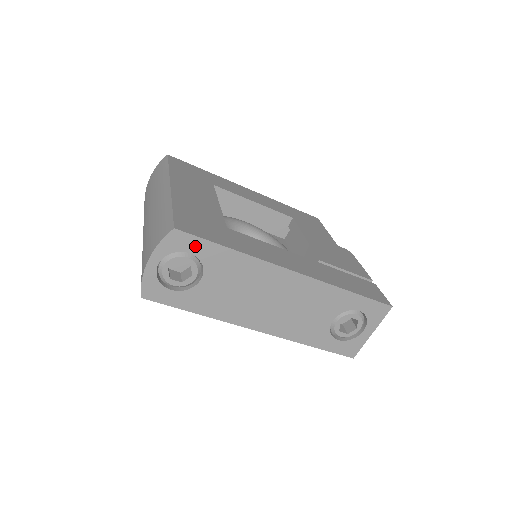
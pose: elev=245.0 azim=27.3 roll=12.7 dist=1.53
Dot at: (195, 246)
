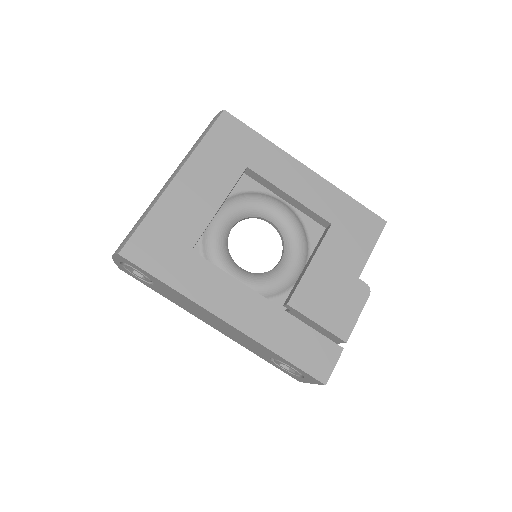
Dot at: (139, 269)
